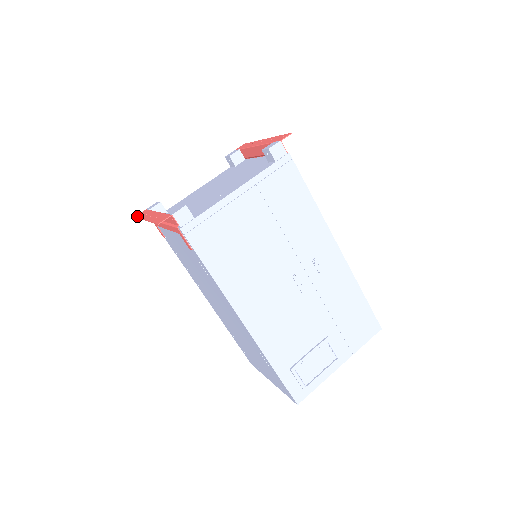
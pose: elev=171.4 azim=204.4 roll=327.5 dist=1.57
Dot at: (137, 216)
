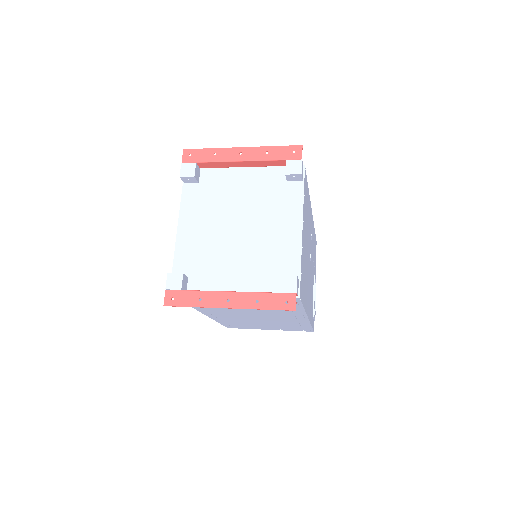
Dot at: (173, 305)
